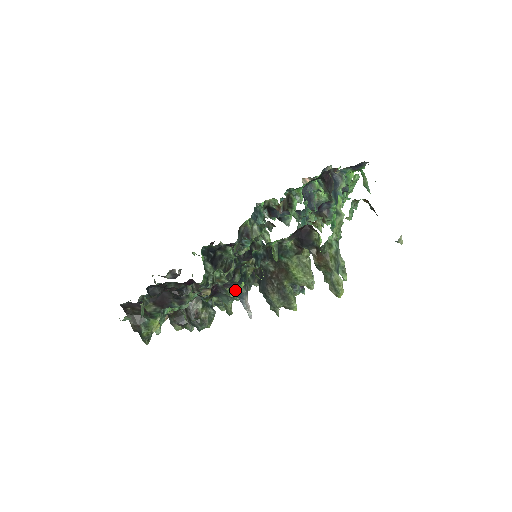
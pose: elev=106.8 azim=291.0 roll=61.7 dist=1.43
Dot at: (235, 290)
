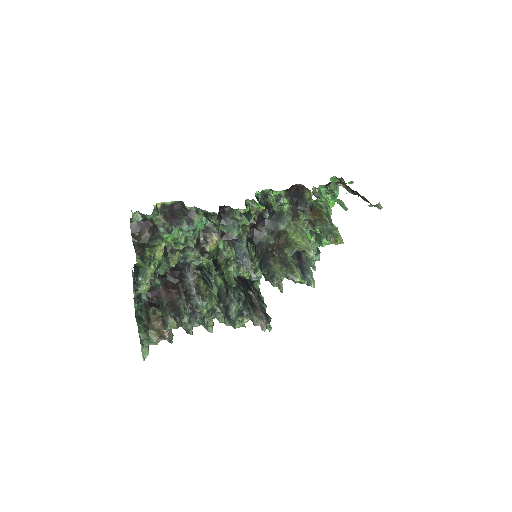
Dot at: (240, 217)
